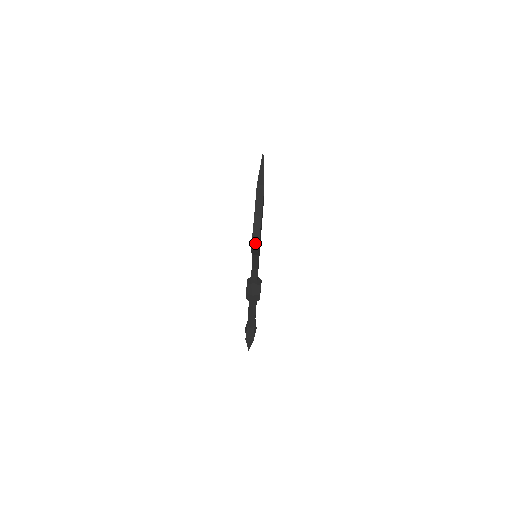
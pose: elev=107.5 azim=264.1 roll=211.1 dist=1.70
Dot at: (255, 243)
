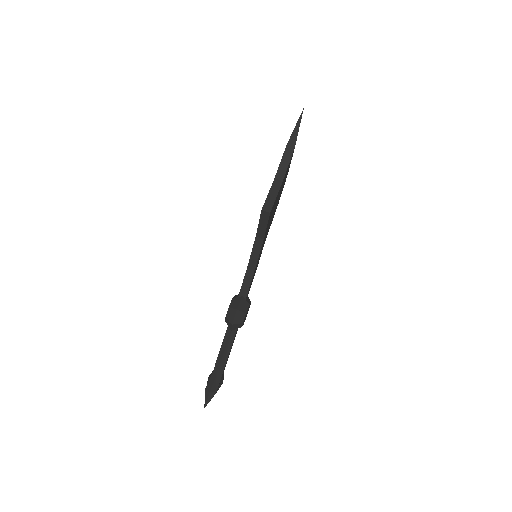
Dot at: (268, 205)
